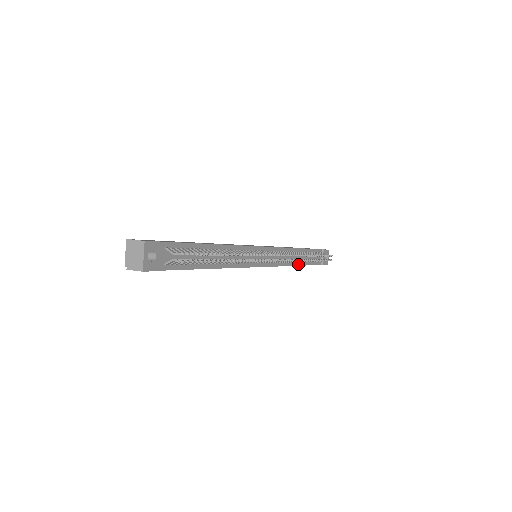
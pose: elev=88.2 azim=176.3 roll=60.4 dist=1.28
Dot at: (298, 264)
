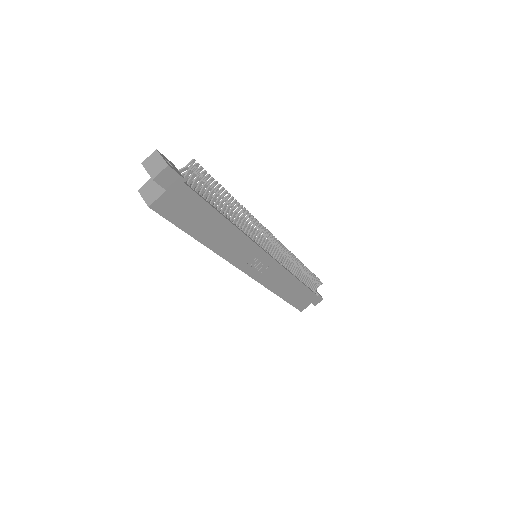
Dot at: (297, 278)
